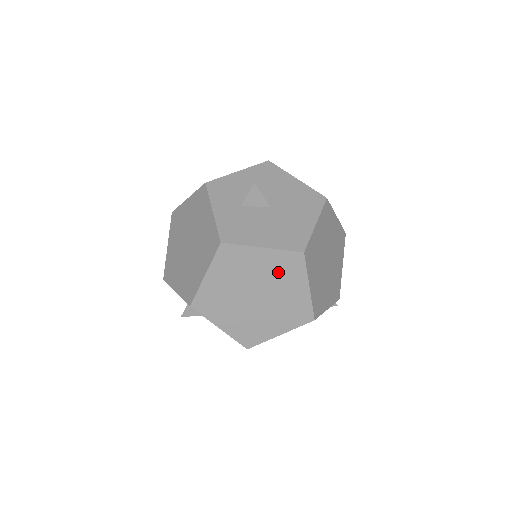
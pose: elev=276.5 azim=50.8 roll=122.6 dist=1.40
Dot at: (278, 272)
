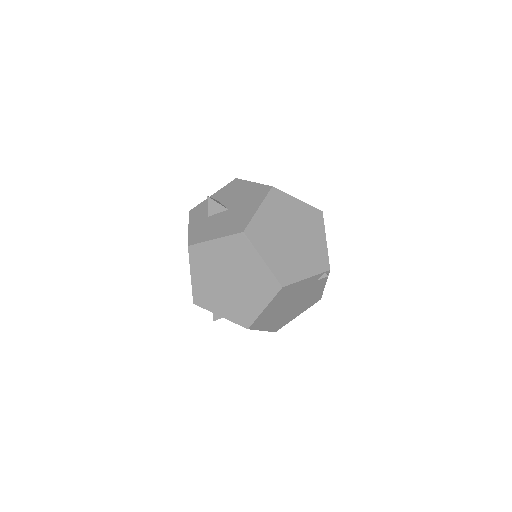
Dot at: (235, 255)
